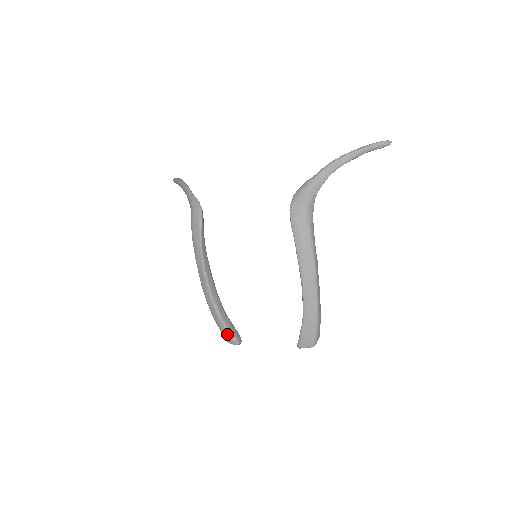
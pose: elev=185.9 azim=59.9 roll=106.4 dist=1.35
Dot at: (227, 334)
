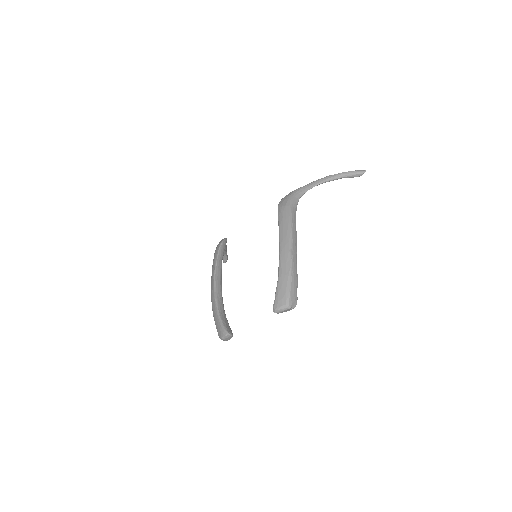
Dot at: (220, 325)
